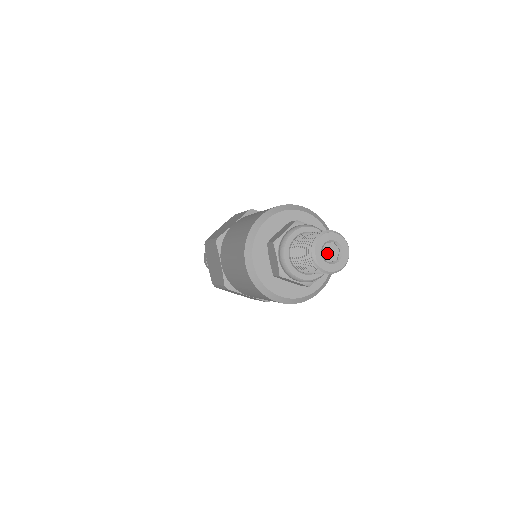
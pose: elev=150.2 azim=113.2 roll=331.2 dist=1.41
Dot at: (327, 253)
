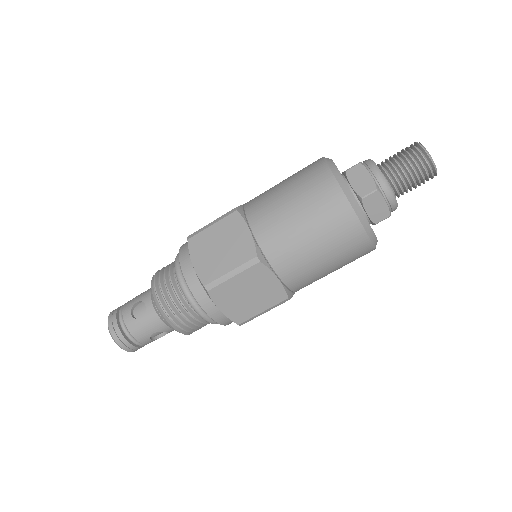
Dot at: occluded
